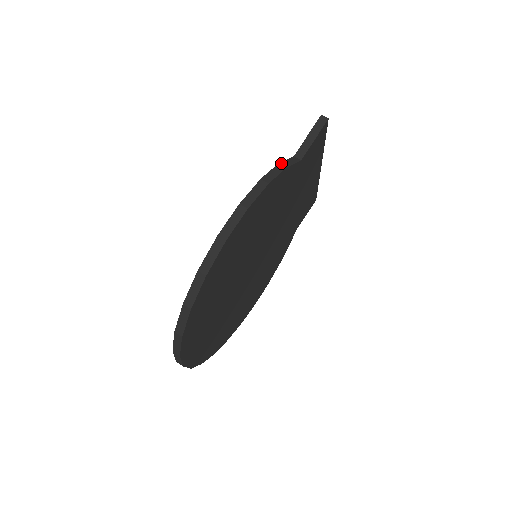
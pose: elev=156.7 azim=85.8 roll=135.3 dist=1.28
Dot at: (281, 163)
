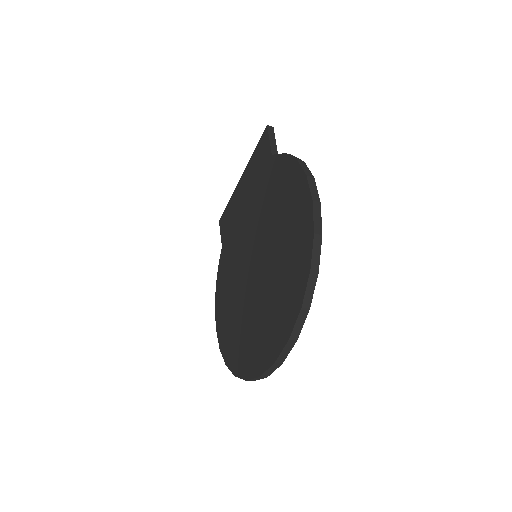
Dot at: (285, 153)
